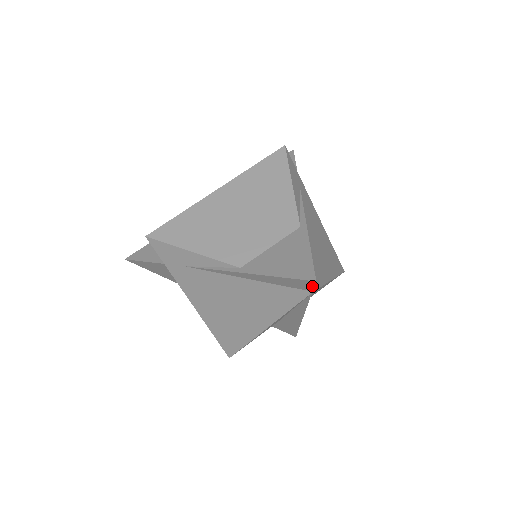
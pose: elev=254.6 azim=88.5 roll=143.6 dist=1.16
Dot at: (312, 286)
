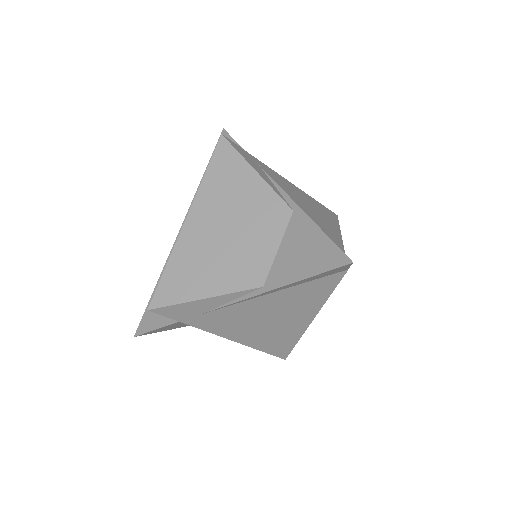
Dot at: (348, 267)
